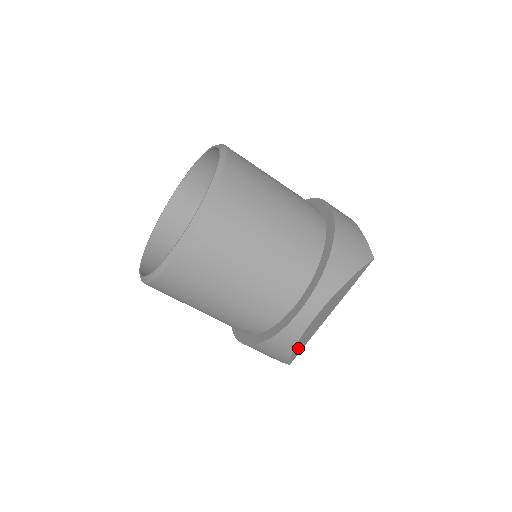
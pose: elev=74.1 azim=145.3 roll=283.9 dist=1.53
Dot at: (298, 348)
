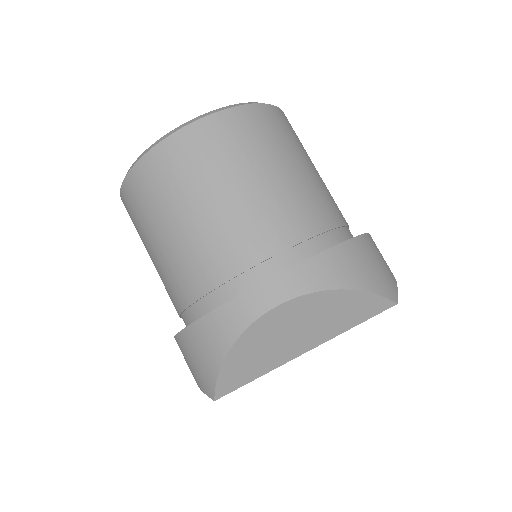
Dot at: (237, 367)
